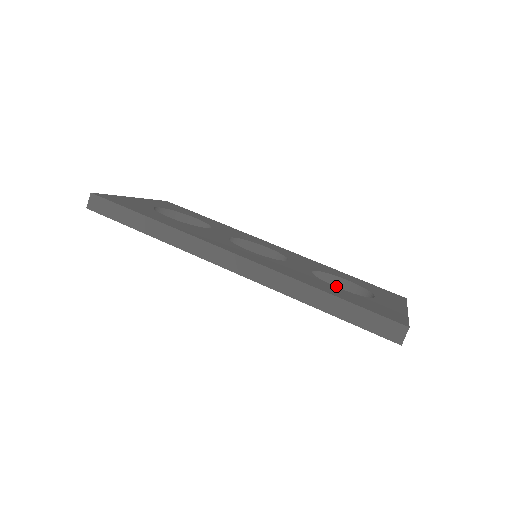
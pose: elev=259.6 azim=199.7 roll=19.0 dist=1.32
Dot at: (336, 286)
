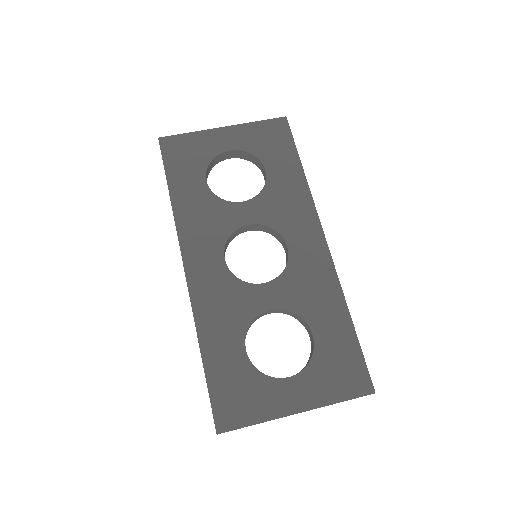
Dot at: (308, 329)
